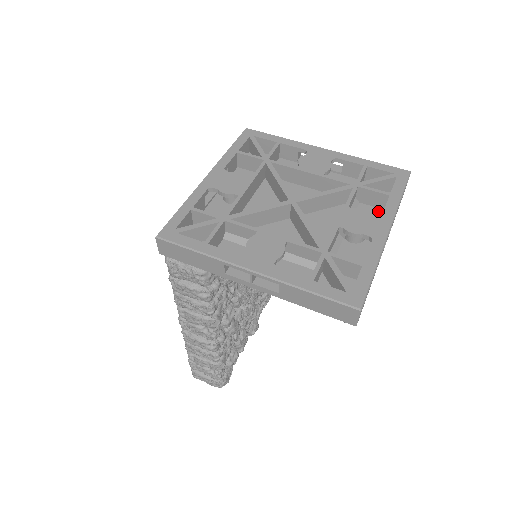
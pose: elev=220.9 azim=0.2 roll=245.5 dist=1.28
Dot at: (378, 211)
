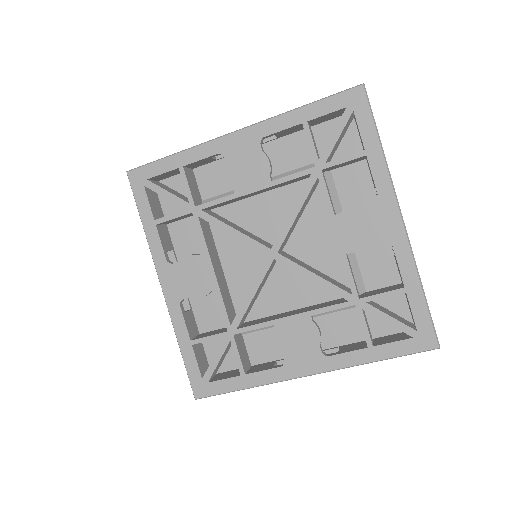
Dot at: (360, 168)
